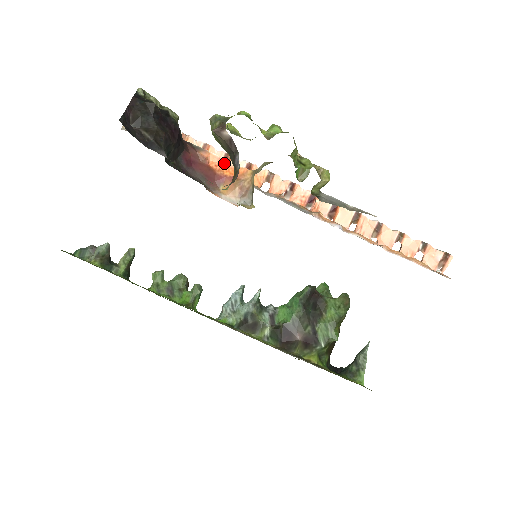
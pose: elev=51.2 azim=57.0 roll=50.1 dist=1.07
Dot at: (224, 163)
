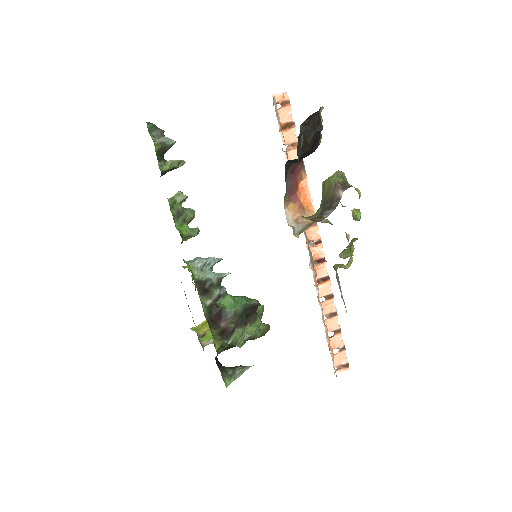
Dot at: (307, 192)
